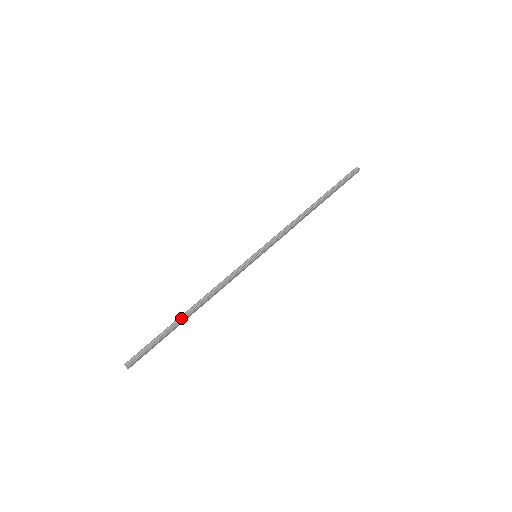
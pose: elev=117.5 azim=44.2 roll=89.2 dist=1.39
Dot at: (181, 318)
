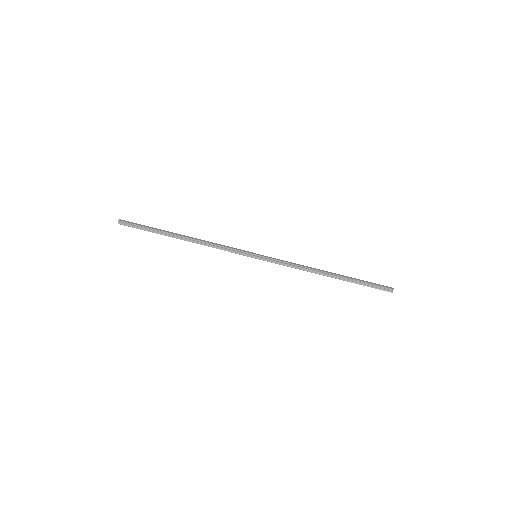
Dot at: (173, 235)
